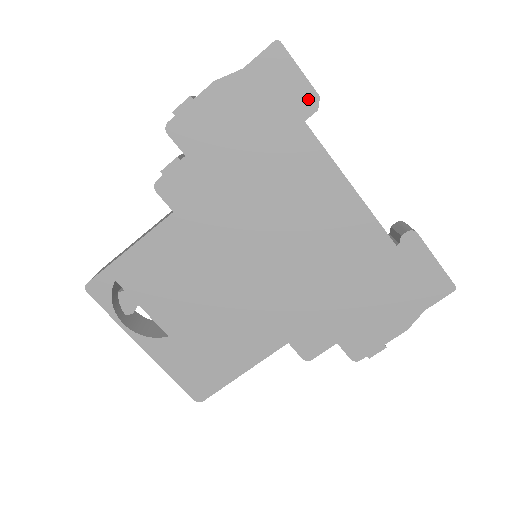
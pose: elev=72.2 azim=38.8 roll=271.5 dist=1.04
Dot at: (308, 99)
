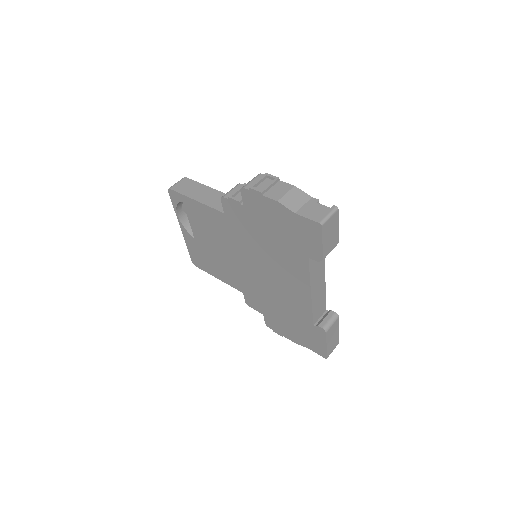
Dot at: (317, 254)
